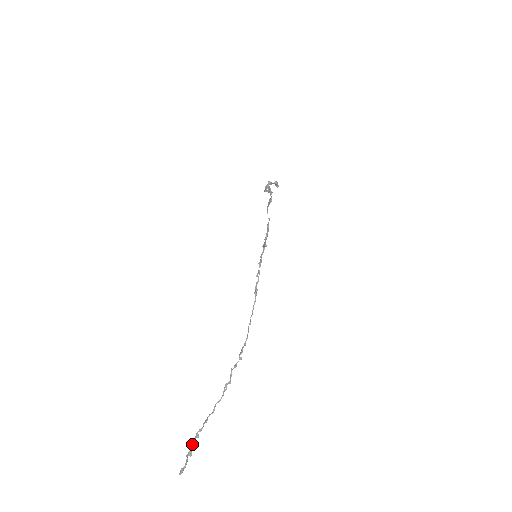
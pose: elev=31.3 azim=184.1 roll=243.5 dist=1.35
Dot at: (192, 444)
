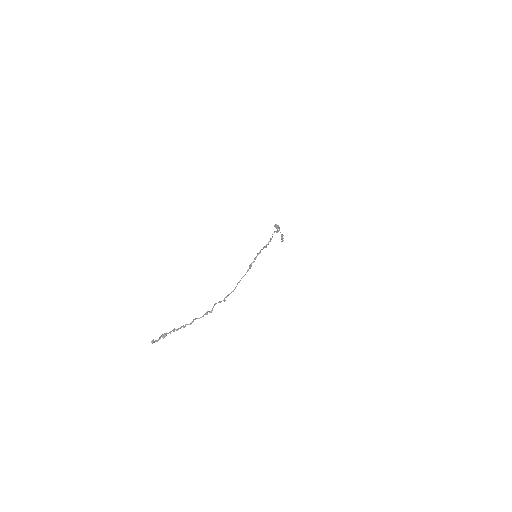
Dot at: occluded
